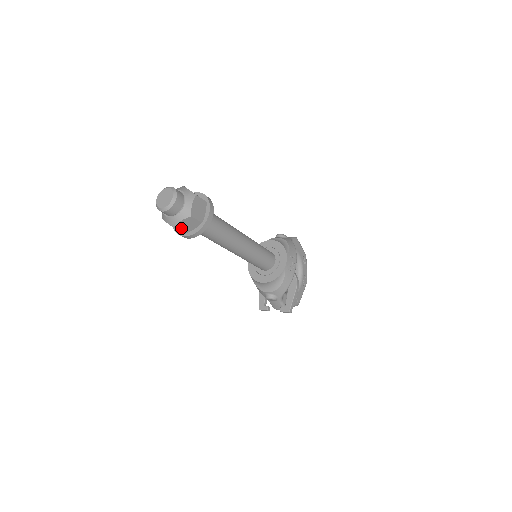
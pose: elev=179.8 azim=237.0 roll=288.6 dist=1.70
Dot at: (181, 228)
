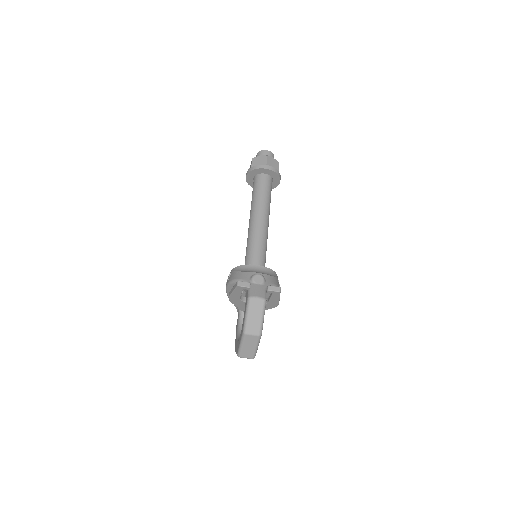
Dot at: (269, 161)
